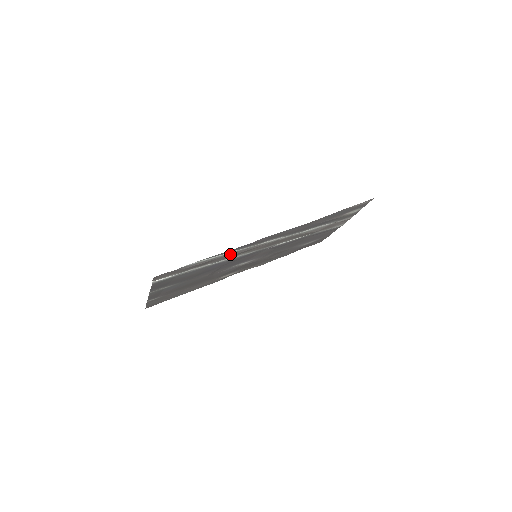
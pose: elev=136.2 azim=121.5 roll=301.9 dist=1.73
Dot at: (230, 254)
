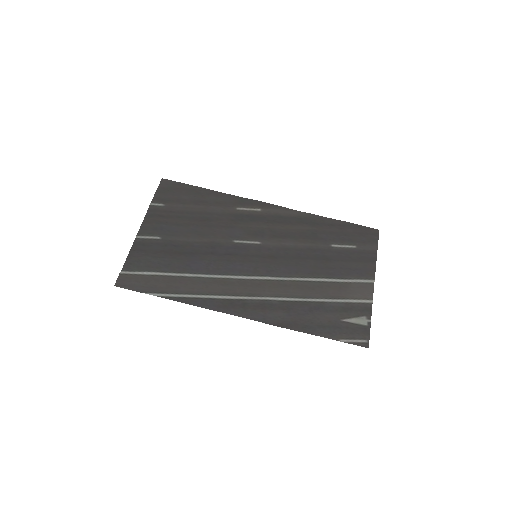
Dot at: (198, 291)
